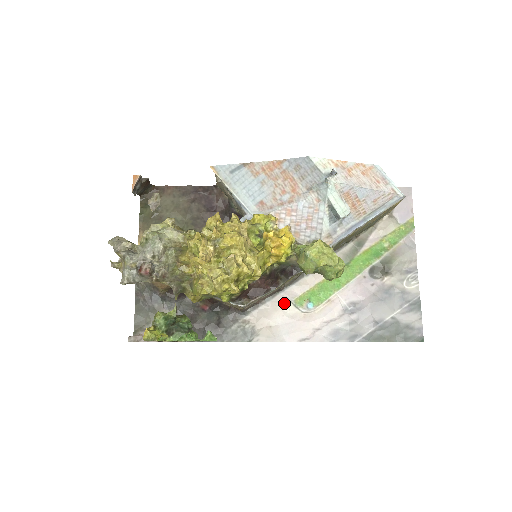
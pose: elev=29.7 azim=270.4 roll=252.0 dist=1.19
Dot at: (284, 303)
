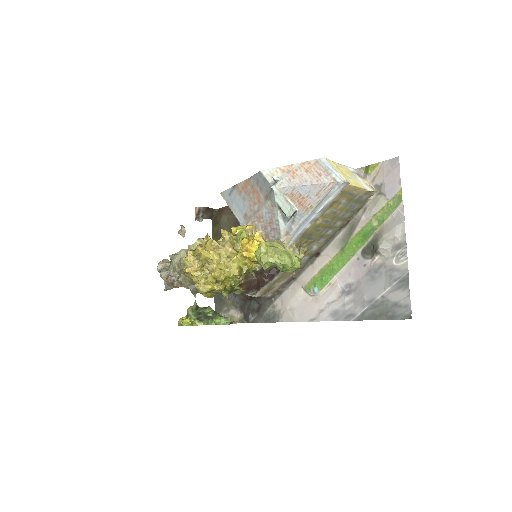
Dot at: (298, 289)
